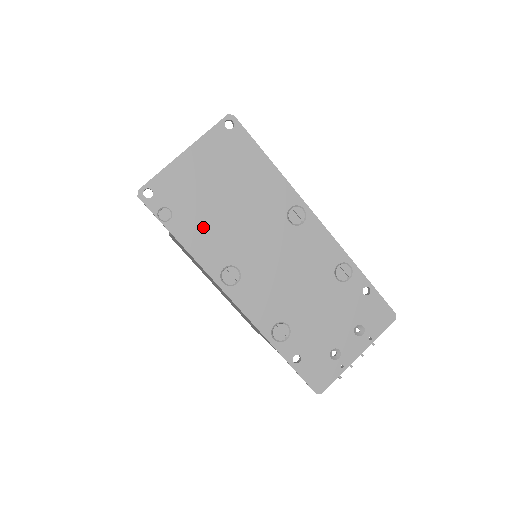
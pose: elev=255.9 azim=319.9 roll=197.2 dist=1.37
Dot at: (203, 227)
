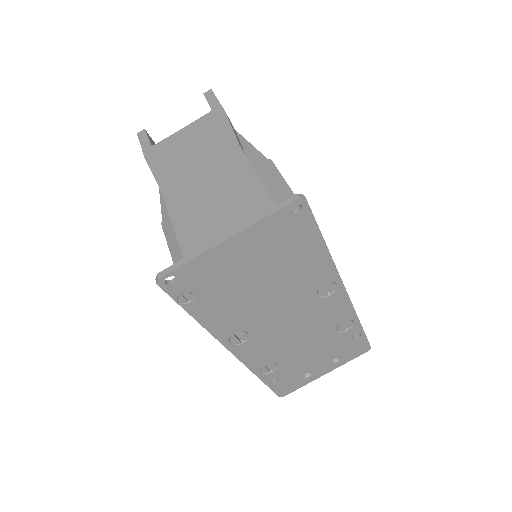
Dot at: (225, 305)
